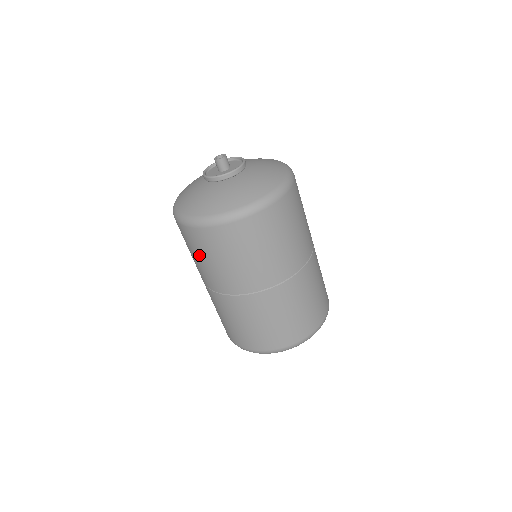
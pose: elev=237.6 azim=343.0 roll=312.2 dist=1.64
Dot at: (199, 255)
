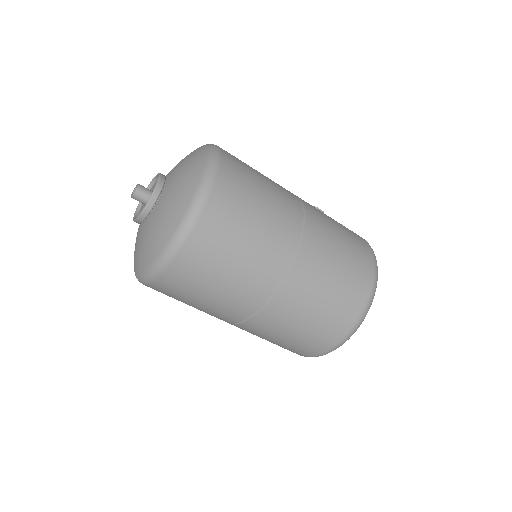
Dot at: occluded
